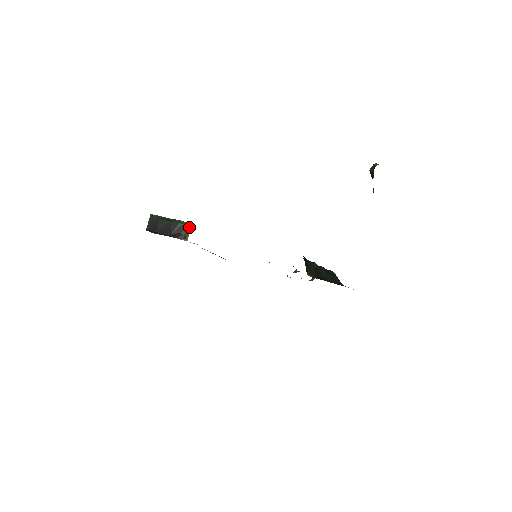
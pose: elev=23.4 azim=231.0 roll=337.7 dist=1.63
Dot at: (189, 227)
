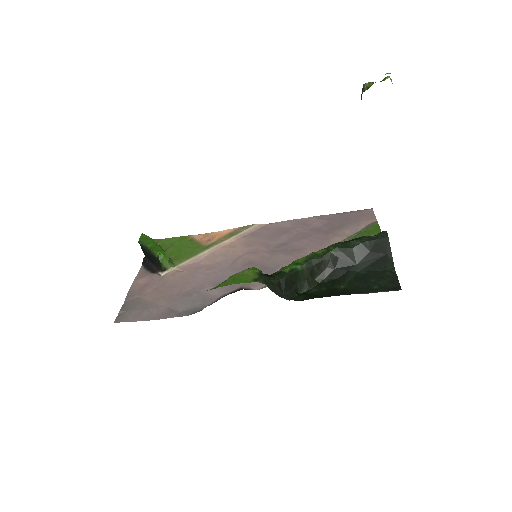
Dot at: (163, 258)
